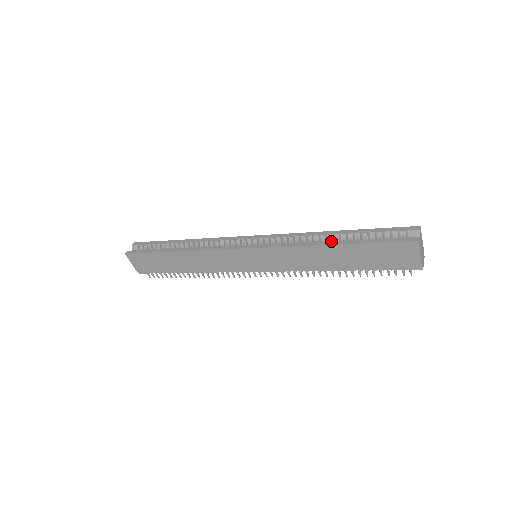
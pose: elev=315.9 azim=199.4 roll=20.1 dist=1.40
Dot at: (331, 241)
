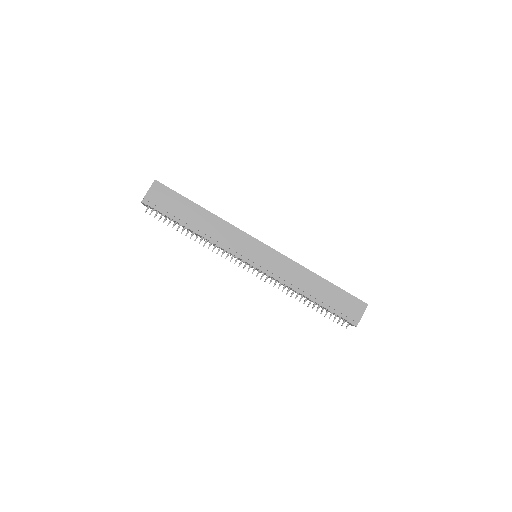
Dot at: occluded
